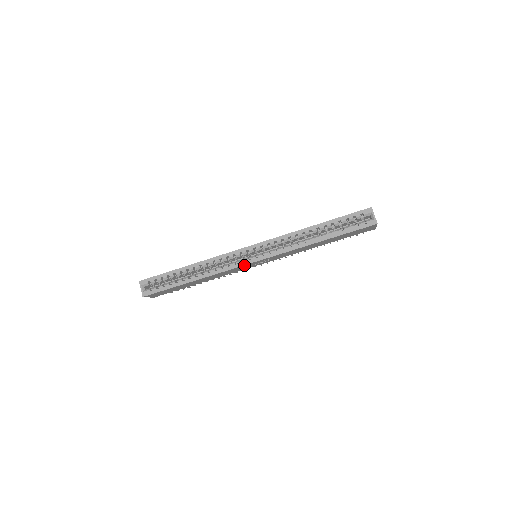
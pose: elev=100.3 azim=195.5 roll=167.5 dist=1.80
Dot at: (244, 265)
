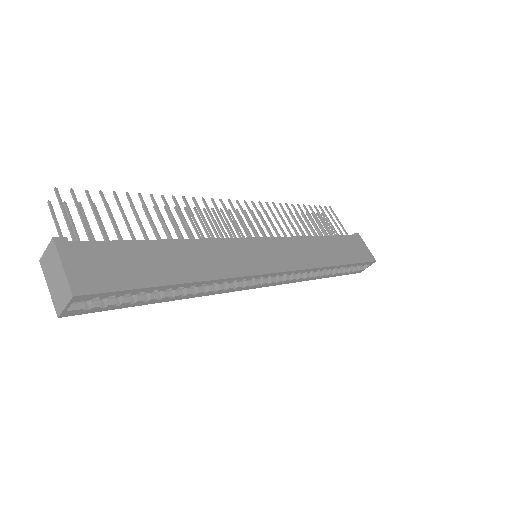
Dot at: (247, 288)
